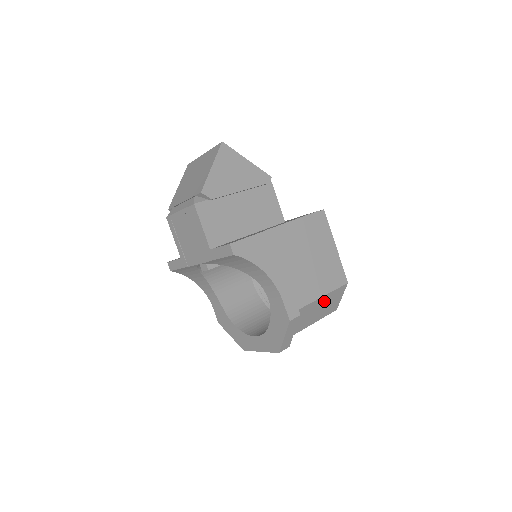
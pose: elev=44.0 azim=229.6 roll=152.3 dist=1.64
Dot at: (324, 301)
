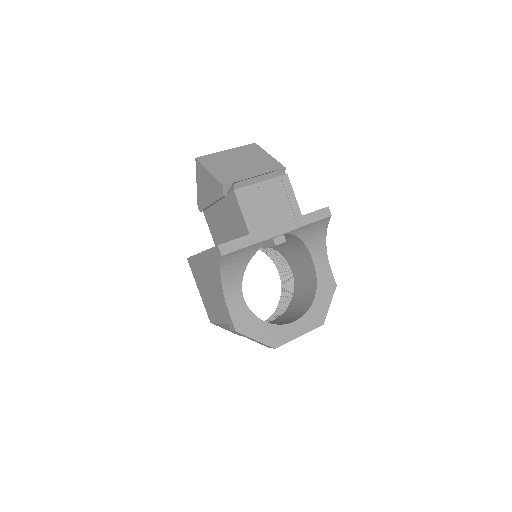
Dot at: occluded
